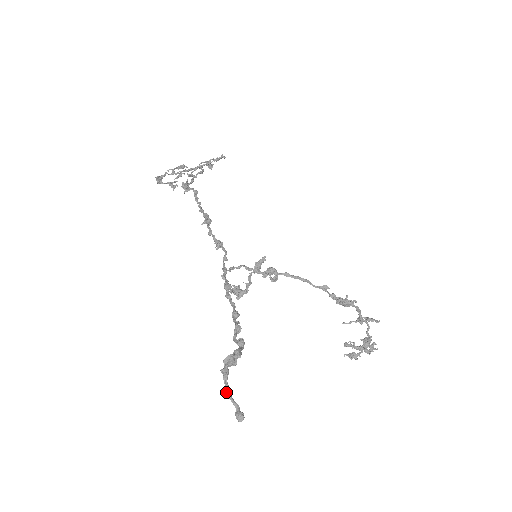
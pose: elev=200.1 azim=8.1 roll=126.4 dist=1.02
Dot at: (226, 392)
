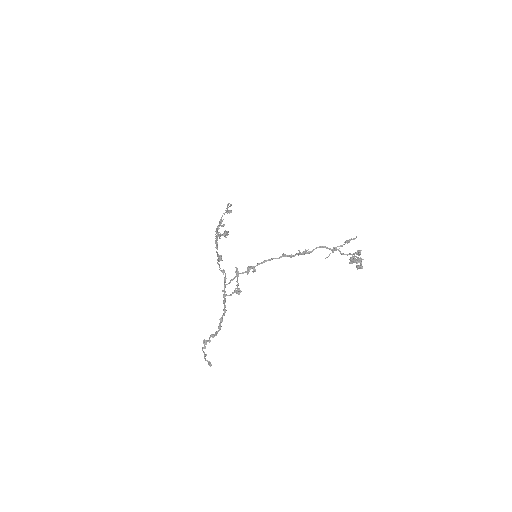
Dot at: (204, 357)
